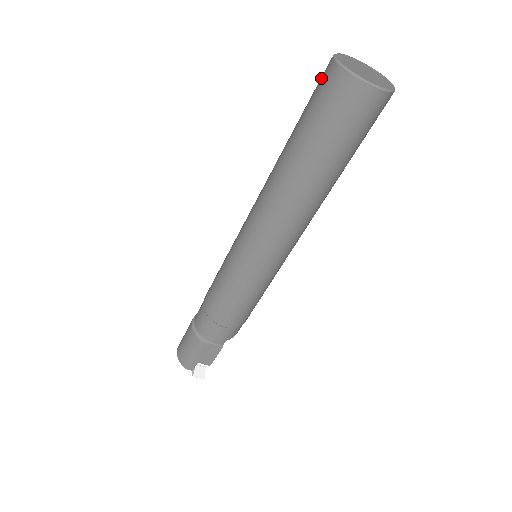
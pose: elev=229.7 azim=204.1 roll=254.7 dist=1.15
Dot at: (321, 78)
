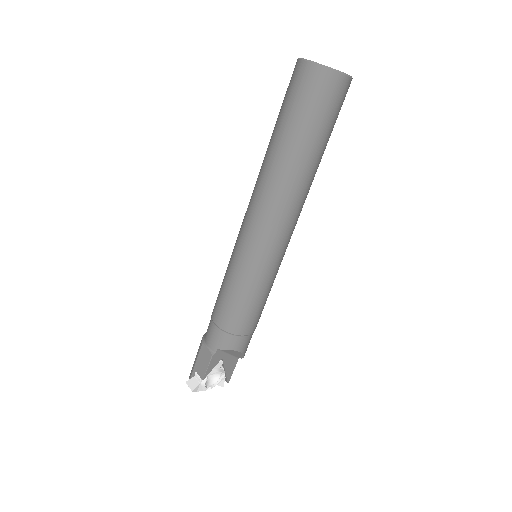
Dot at: occluded
